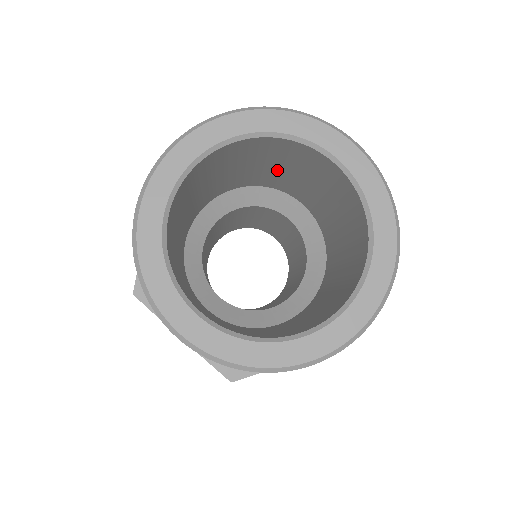
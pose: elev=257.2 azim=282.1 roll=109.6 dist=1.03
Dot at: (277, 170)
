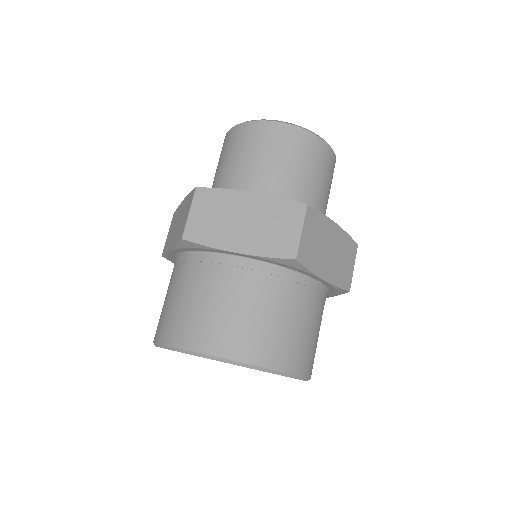
Dot at: occluded
